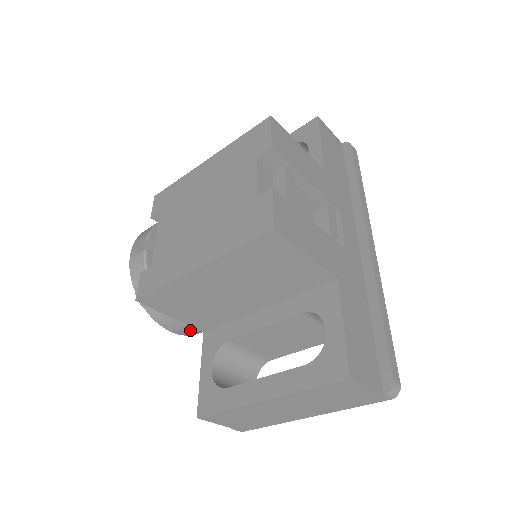
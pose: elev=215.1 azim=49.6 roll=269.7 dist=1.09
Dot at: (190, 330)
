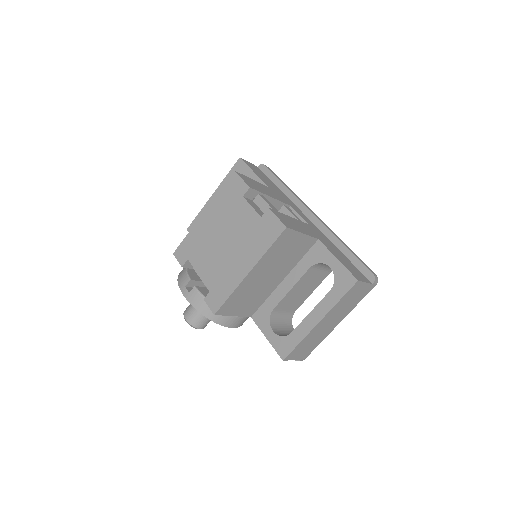
Dot at: (243, 320)
